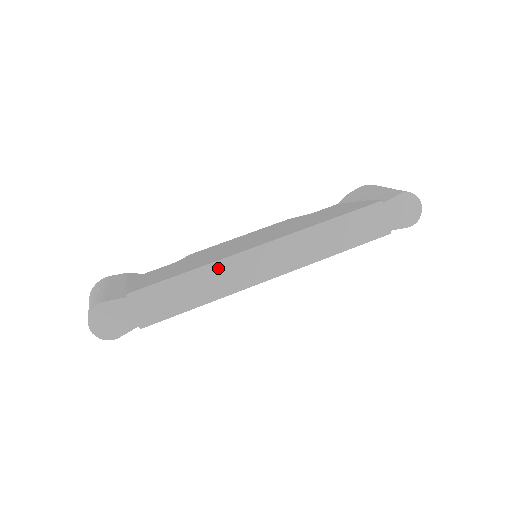
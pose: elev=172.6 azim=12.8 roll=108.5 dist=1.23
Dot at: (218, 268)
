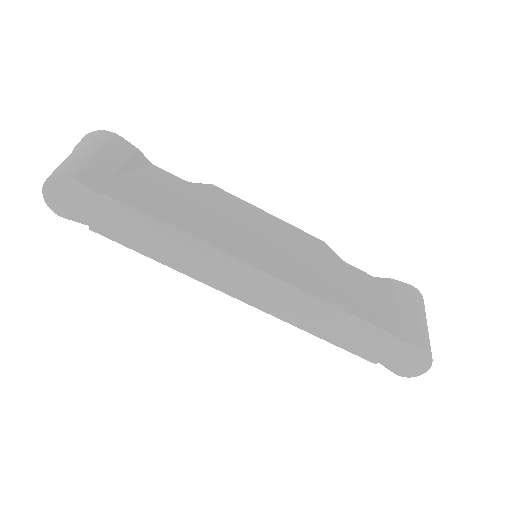
Dot at: (204, 250)
